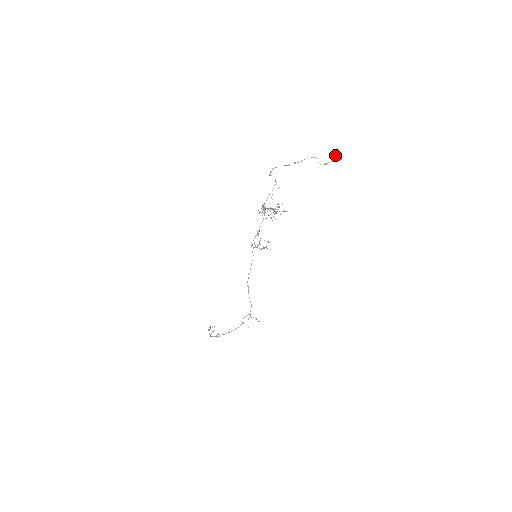
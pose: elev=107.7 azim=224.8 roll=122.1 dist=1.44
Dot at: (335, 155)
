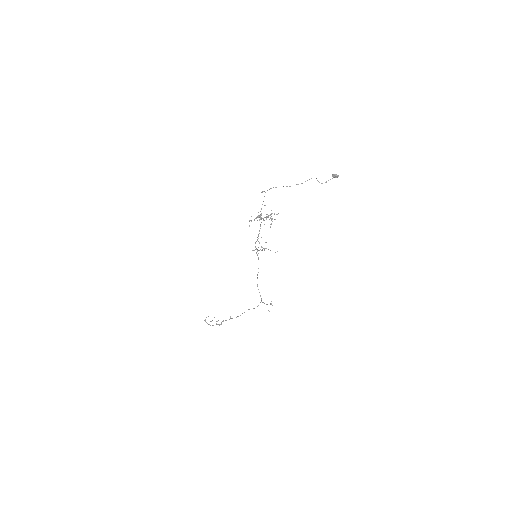
Dot at: (333, 175)
